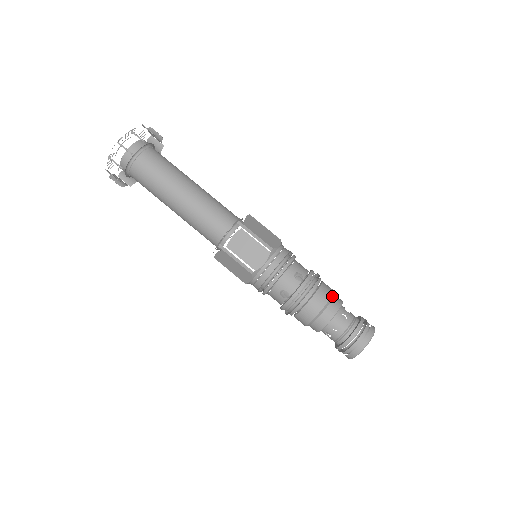
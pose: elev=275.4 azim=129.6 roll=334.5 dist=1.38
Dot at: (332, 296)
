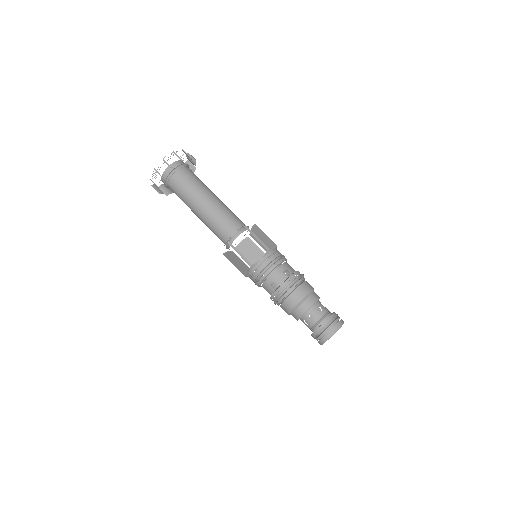
Dot at: (312, 291)
